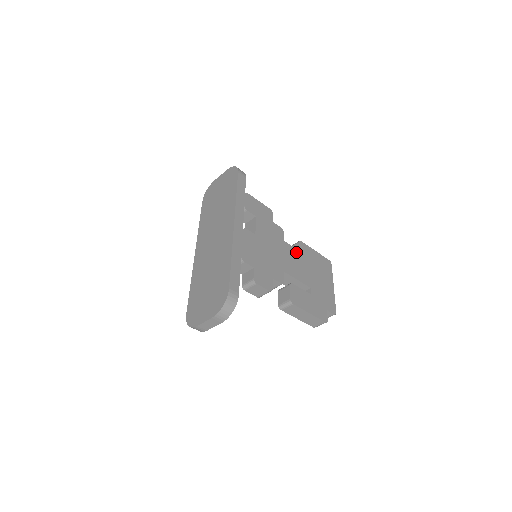
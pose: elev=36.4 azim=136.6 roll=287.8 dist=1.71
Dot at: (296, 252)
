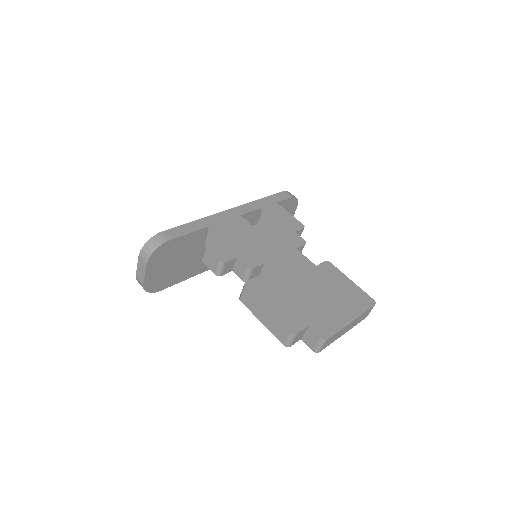
Dot at: (308, 264)
